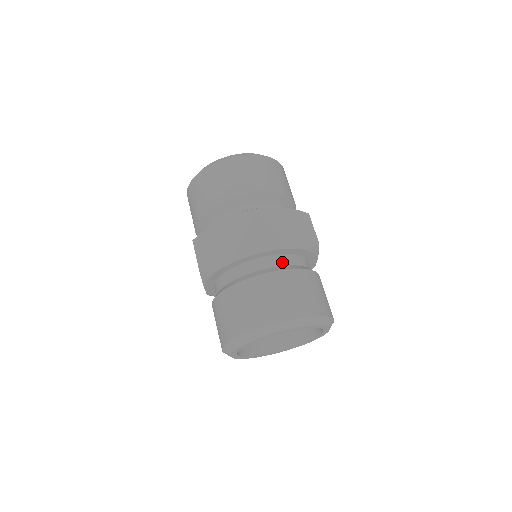
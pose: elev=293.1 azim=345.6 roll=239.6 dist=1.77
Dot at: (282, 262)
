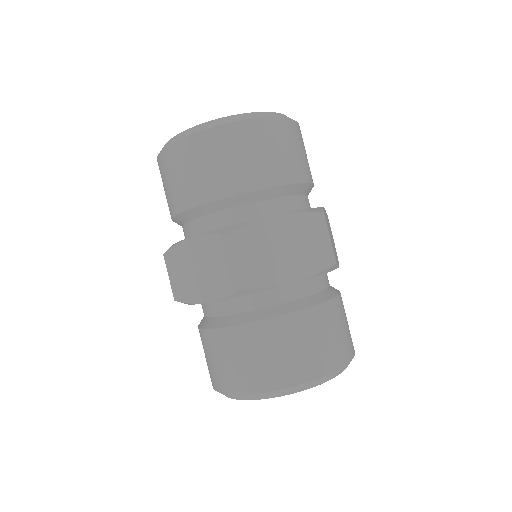
Dot at: (327, 282)
